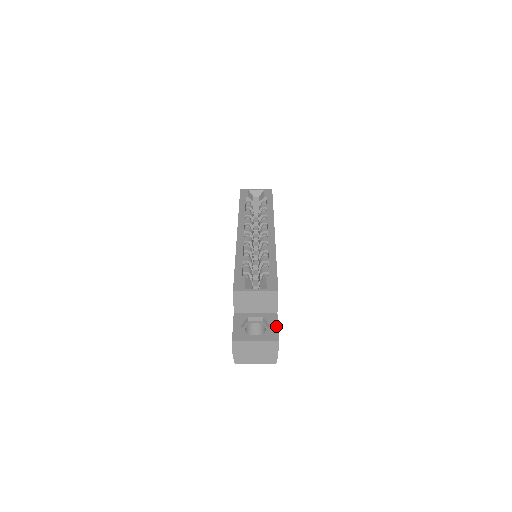
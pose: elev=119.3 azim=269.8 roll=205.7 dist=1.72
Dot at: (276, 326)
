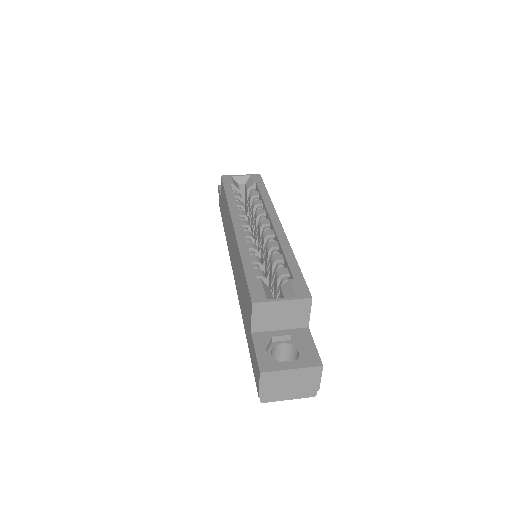
Dot at: (313, 345)
